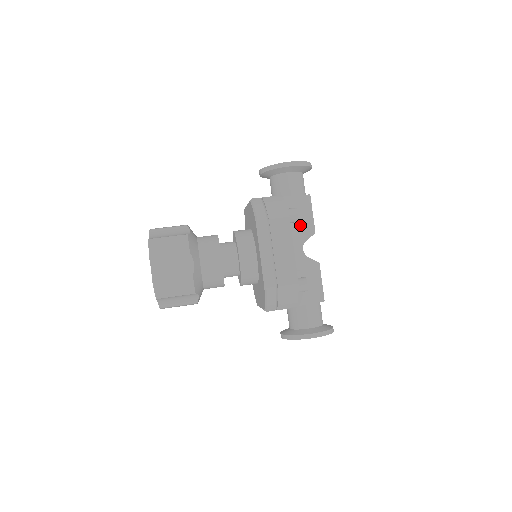
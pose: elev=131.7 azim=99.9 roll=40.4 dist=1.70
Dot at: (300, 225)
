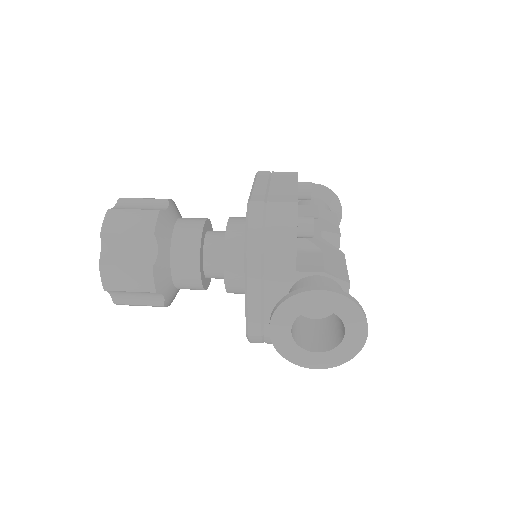
Dot at: (319, 220)
